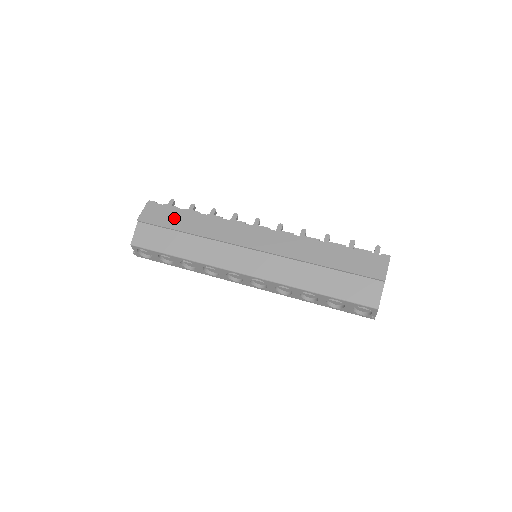
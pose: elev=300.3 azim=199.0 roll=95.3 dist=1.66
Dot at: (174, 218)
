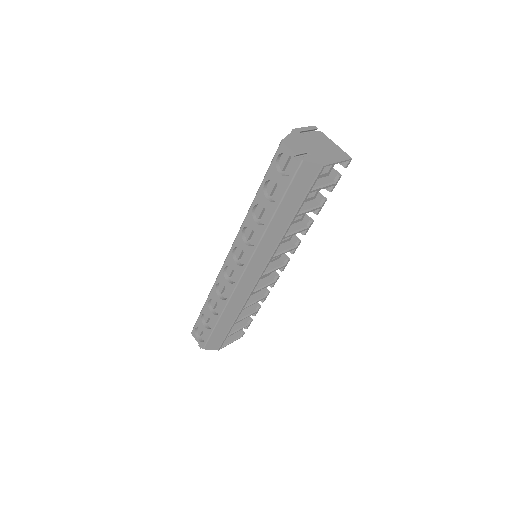
Dot at: occluded
